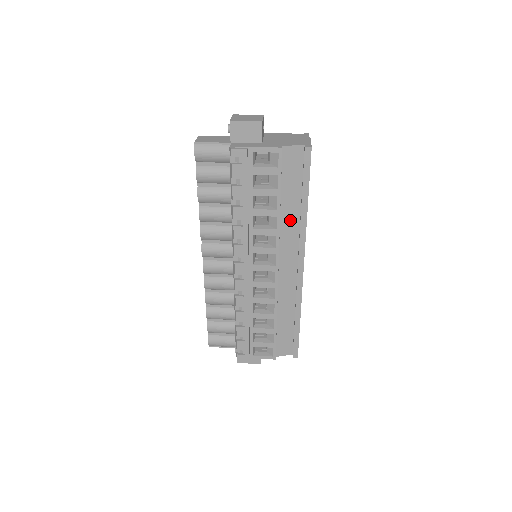
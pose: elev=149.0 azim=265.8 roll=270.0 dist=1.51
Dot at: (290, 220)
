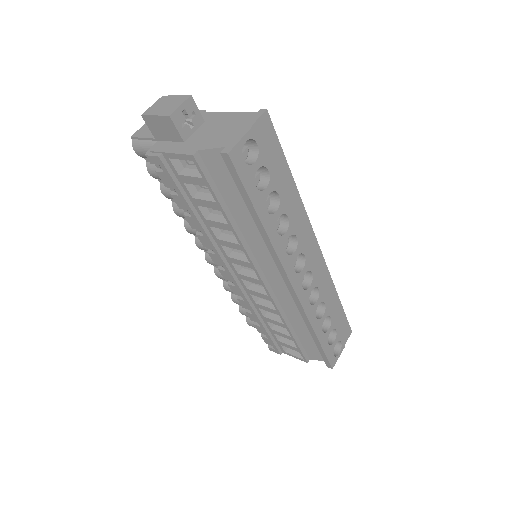
Dot at: (255, 234)
